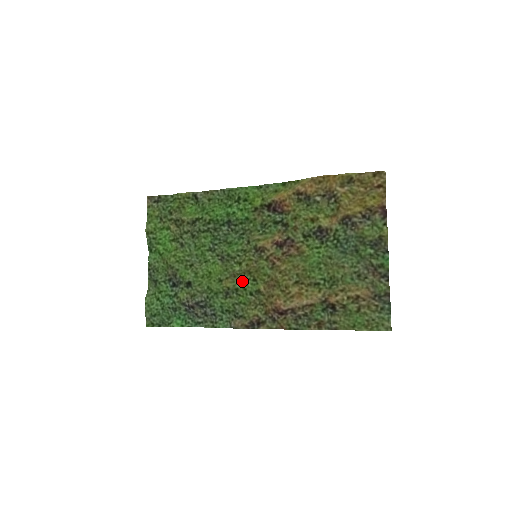
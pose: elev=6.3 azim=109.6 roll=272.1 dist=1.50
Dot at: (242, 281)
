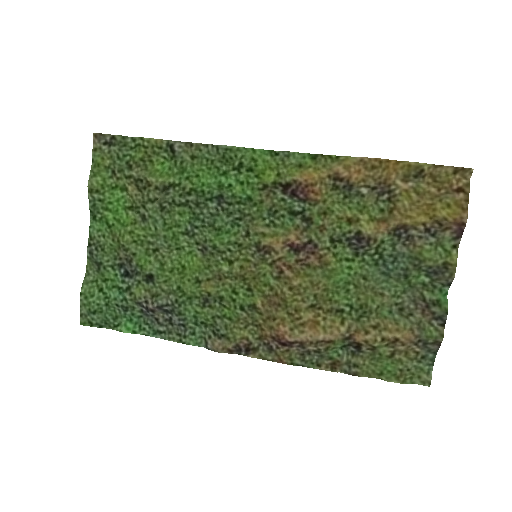
Dot at: (230, 288)
